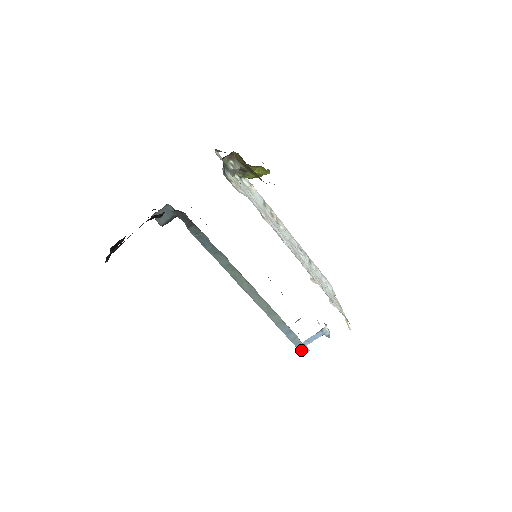
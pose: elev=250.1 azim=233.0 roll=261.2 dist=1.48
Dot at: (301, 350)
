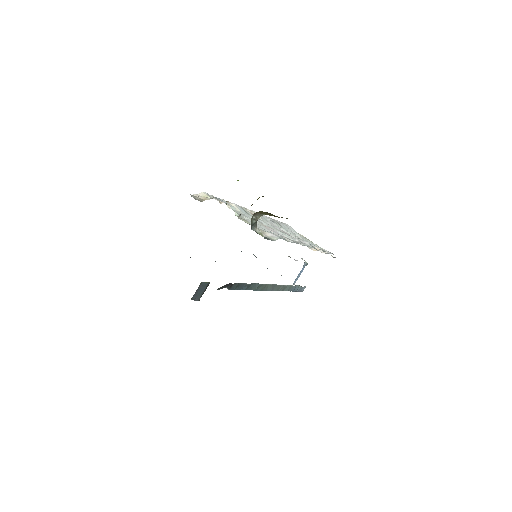
Dot at: (301, 291)
